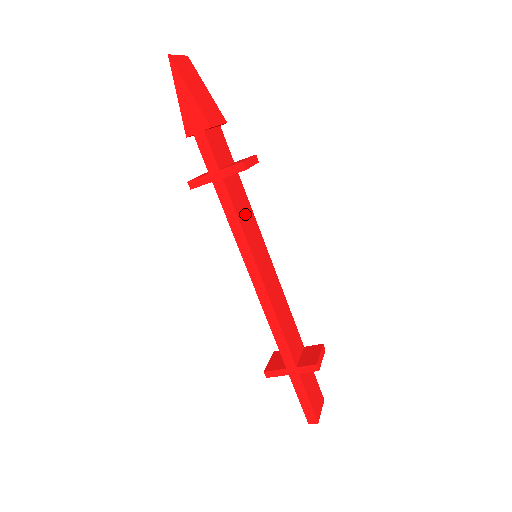
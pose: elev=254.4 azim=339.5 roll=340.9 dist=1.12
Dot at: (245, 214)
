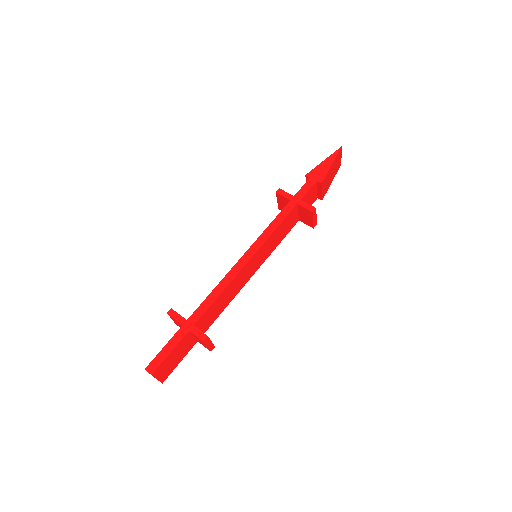
Dot at: (280, 234)
